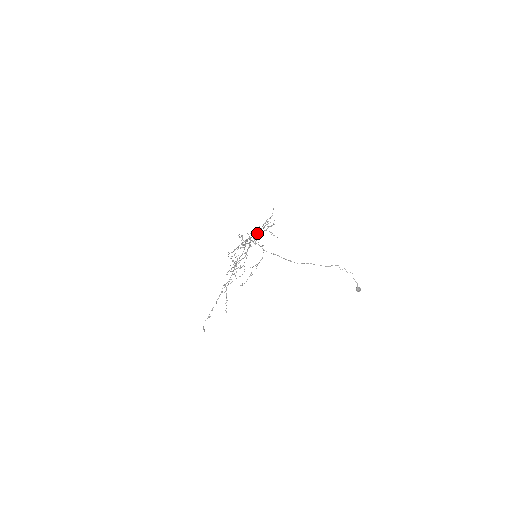
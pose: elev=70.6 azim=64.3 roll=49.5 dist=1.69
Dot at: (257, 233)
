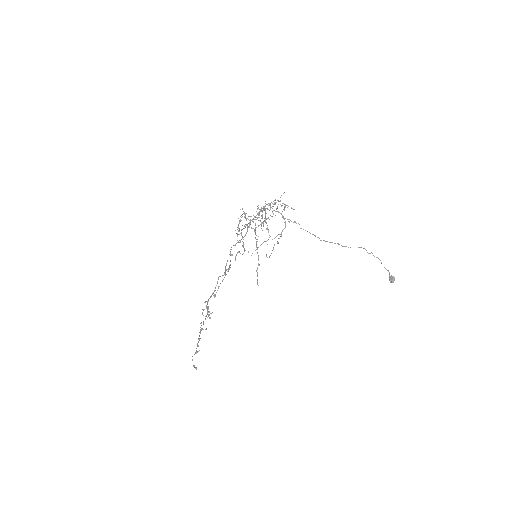
Dot at: occluded
